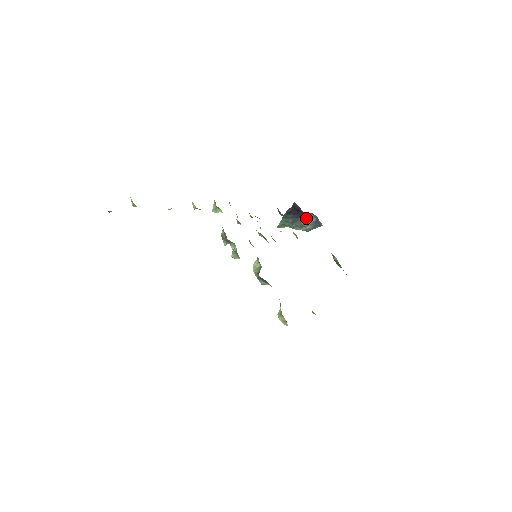
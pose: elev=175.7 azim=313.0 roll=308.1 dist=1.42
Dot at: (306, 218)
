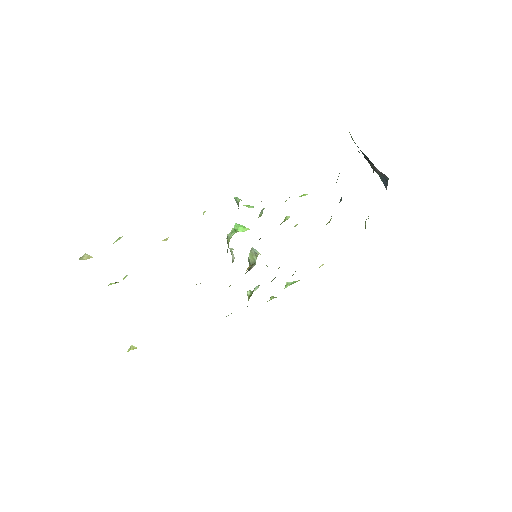
Dot at: (378, 170)
